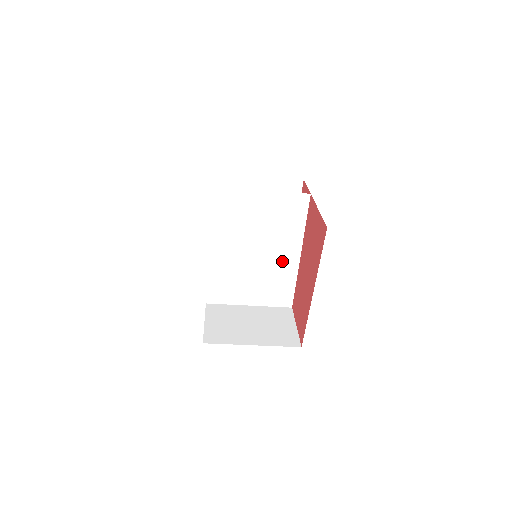
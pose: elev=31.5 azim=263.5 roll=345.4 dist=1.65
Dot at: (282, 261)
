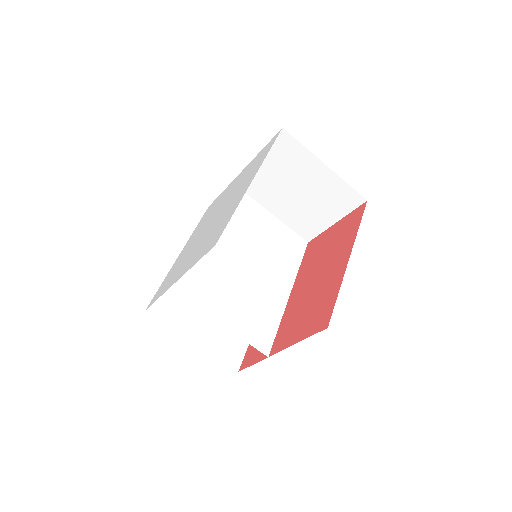
Dot at: (271, 289)
